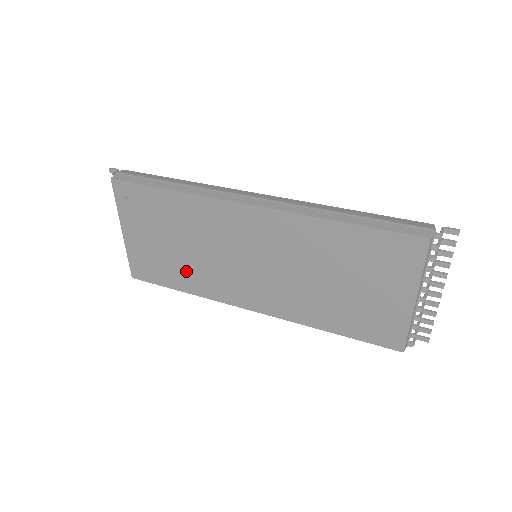
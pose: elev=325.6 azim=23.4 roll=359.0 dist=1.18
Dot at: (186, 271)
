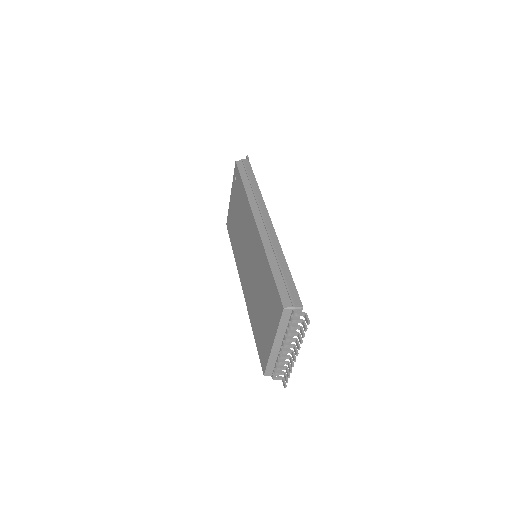
Dot at: (236, 239)
